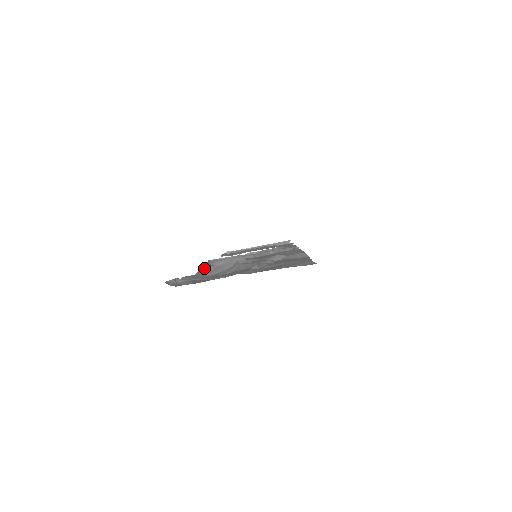
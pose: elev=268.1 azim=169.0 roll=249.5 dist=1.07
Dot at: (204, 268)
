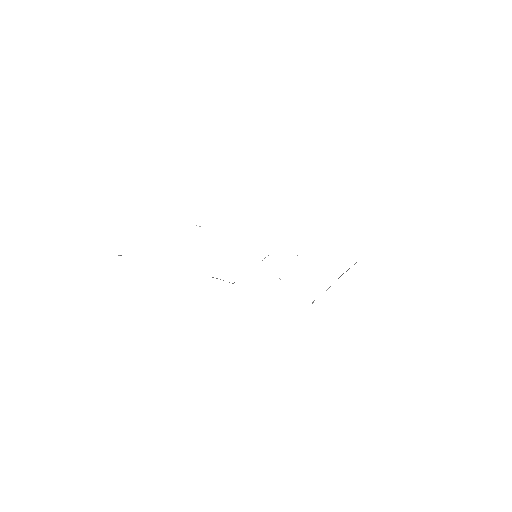
Dot at: occluded
